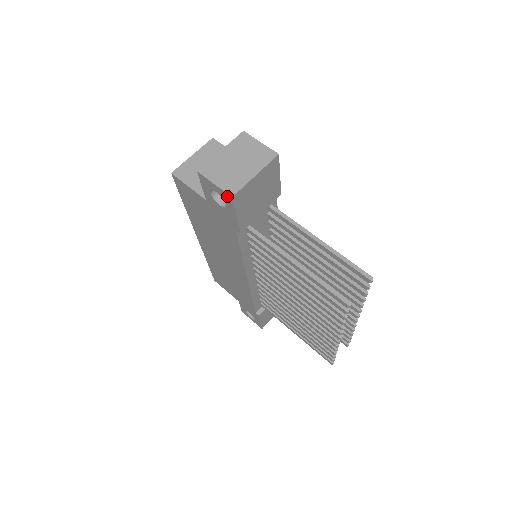
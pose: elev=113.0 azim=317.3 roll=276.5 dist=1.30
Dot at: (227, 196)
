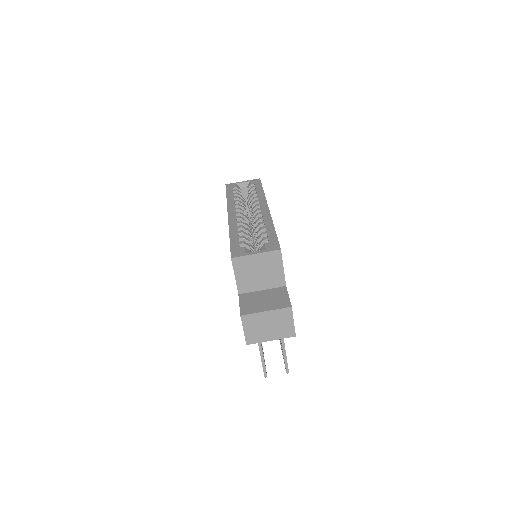
Dot at: (245, 338)
